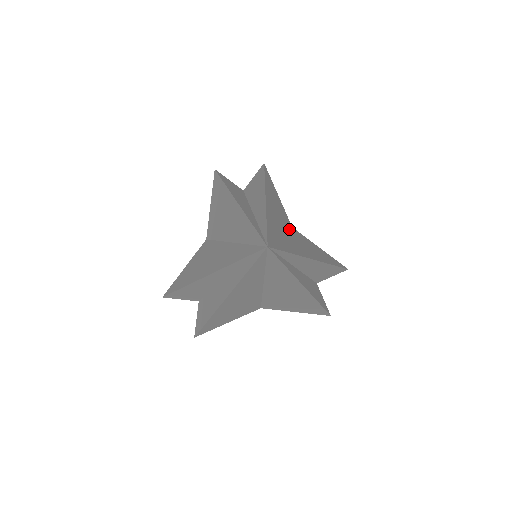
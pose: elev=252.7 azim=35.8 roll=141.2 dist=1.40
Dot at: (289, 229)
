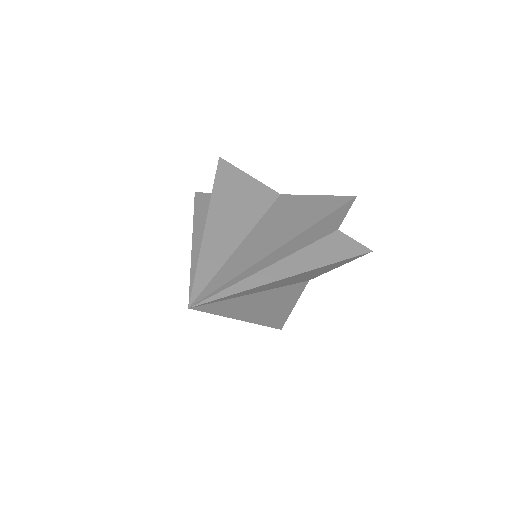
Dot at: (268, 209)
